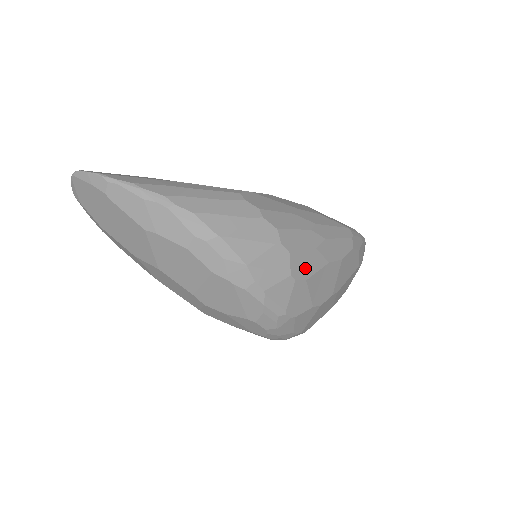
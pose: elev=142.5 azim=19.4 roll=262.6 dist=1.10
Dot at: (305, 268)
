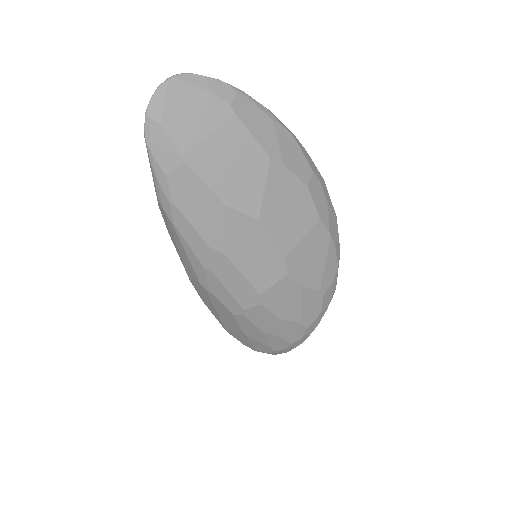
Dot at: occluded
